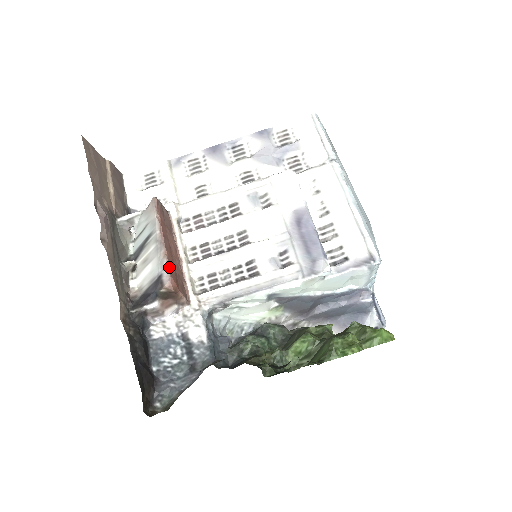
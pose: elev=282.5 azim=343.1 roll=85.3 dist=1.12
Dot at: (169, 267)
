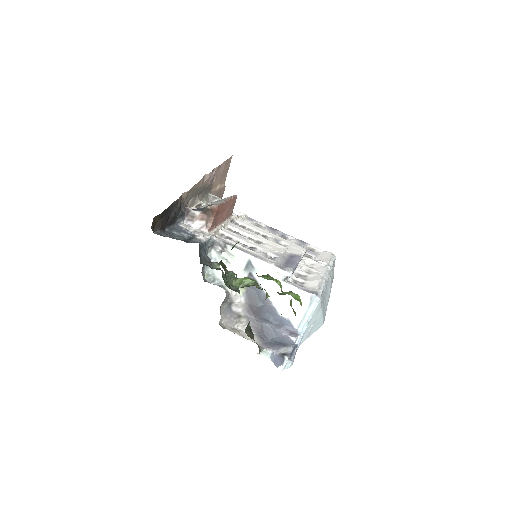
Dot at: (221, 204)
